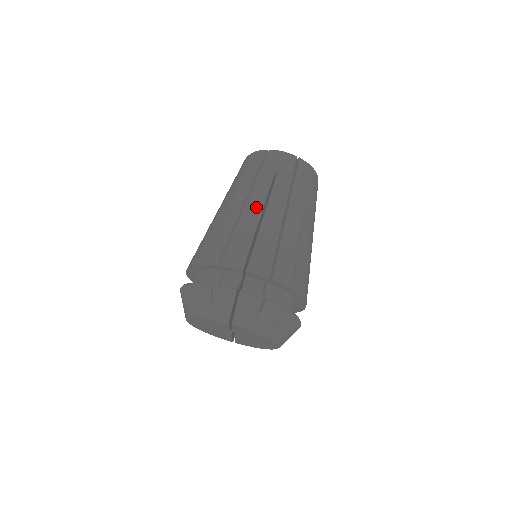
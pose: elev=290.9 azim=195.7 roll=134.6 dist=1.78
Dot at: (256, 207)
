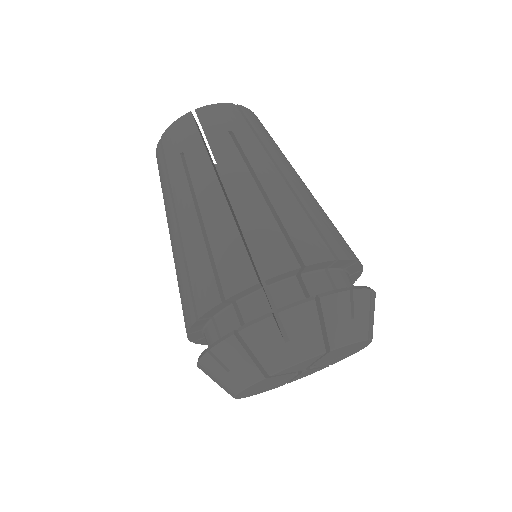
Dot at: (243, 182)
